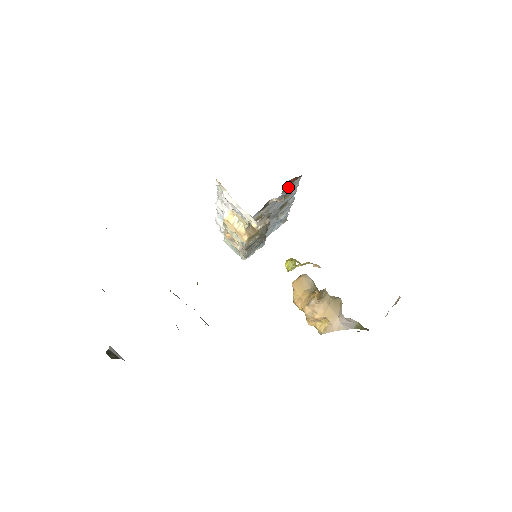
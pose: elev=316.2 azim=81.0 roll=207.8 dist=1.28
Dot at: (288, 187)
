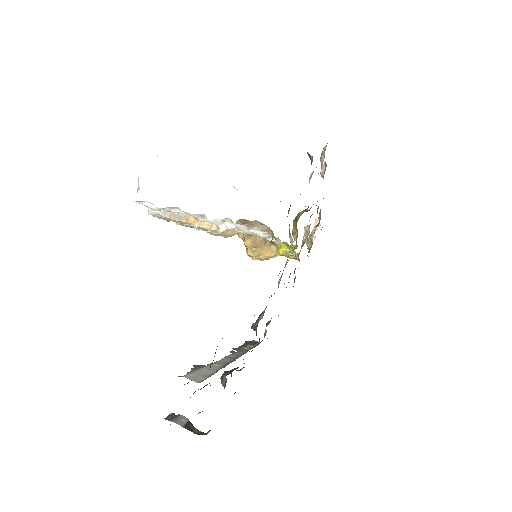
Dot at: occluded
